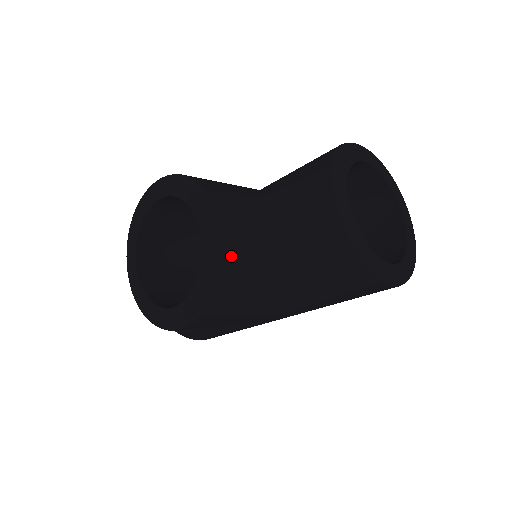
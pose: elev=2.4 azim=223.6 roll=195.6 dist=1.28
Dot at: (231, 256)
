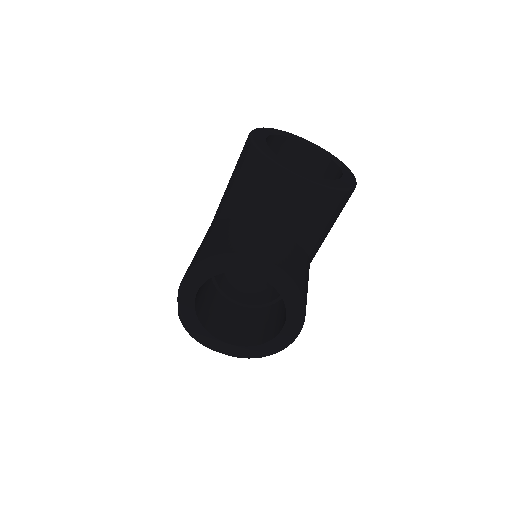
Dot at: (287, 267)
